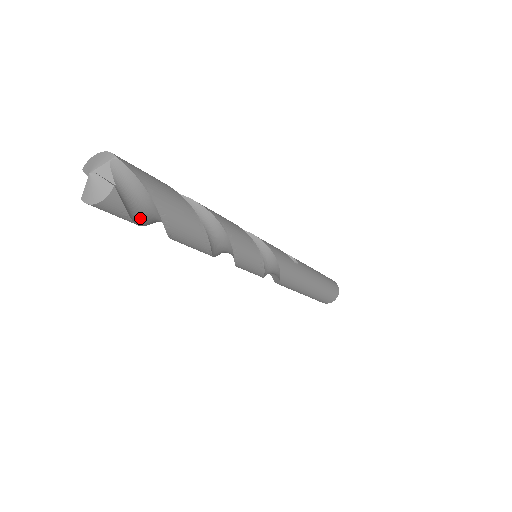
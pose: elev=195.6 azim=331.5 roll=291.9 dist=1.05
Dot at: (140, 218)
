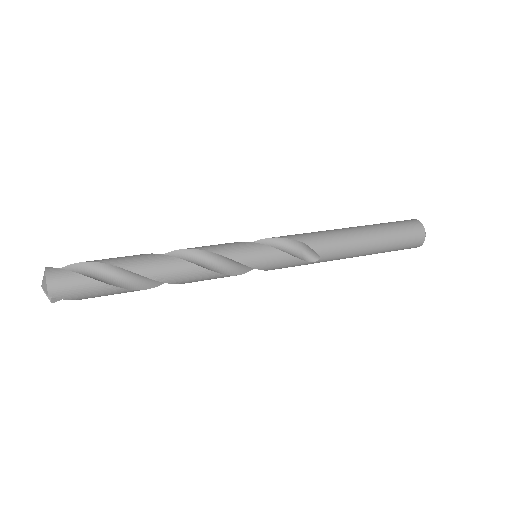
Dot at: occluded
